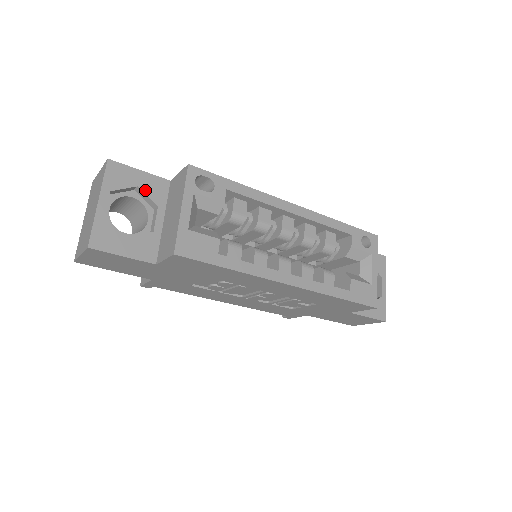
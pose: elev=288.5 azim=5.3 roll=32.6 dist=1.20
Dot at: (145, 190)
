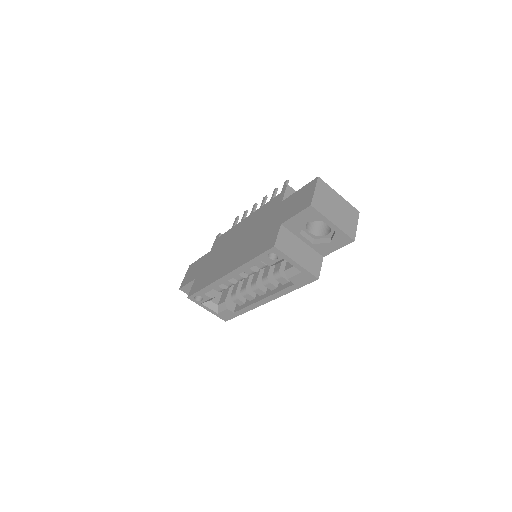
Dot at: occluded
